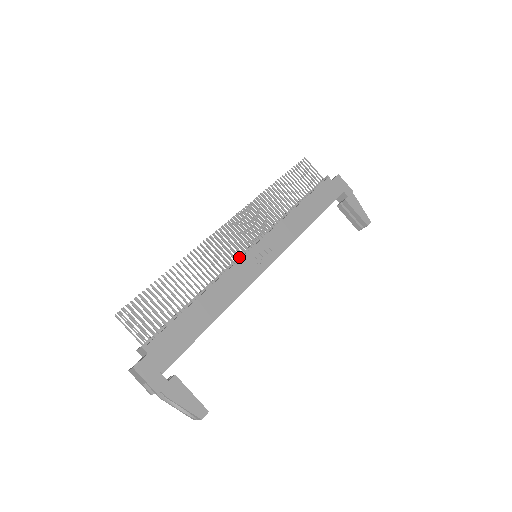
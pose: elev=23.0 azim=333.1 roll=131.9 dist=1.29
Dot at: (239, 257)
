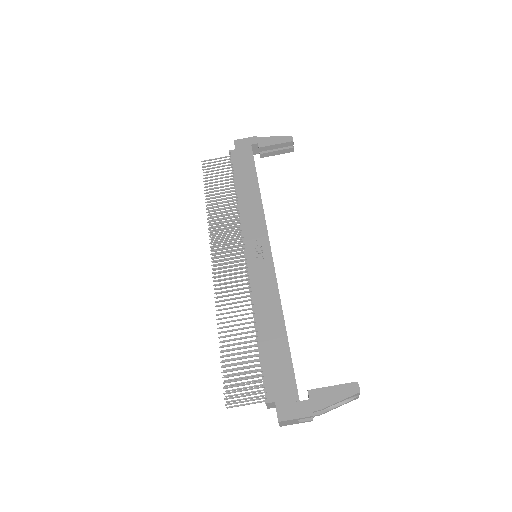
Dot at: (247, 272)
